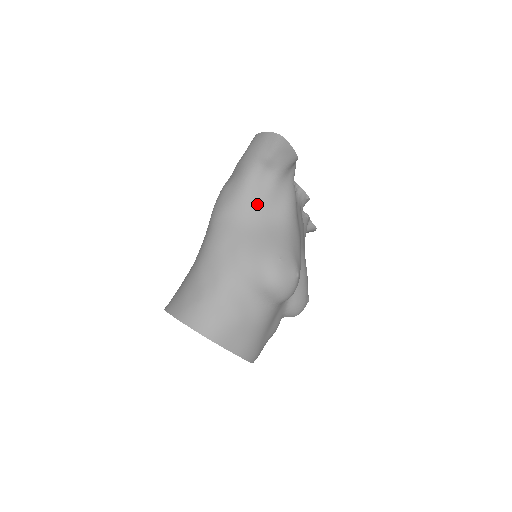
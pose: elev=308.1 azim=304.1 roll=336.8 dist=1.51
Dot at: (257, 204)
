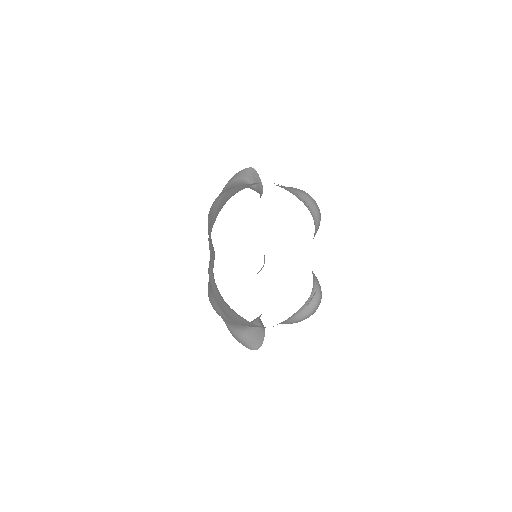
Dot at: occluded
